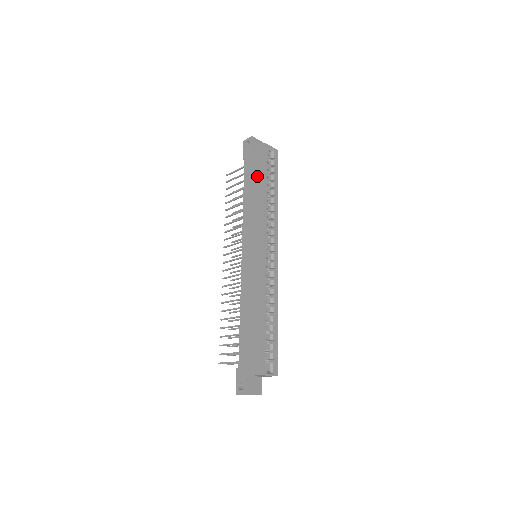
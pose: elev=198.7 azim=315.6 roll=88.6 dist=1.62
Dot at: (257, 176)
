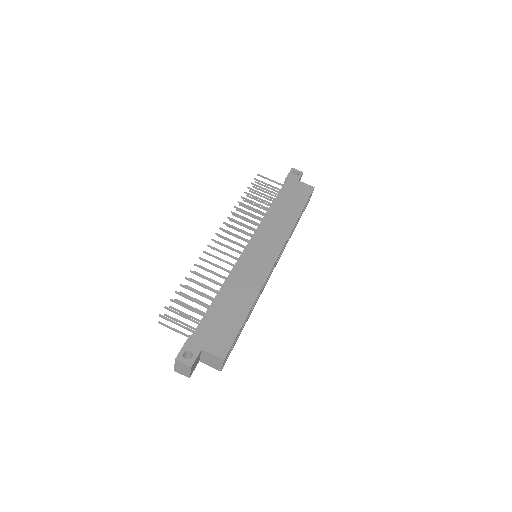
Dot at: (296, 202)
